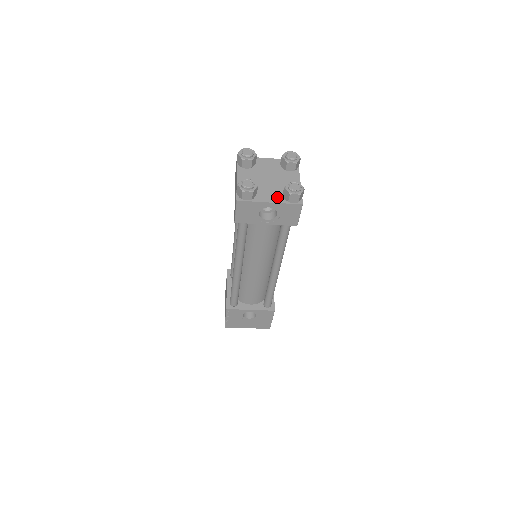
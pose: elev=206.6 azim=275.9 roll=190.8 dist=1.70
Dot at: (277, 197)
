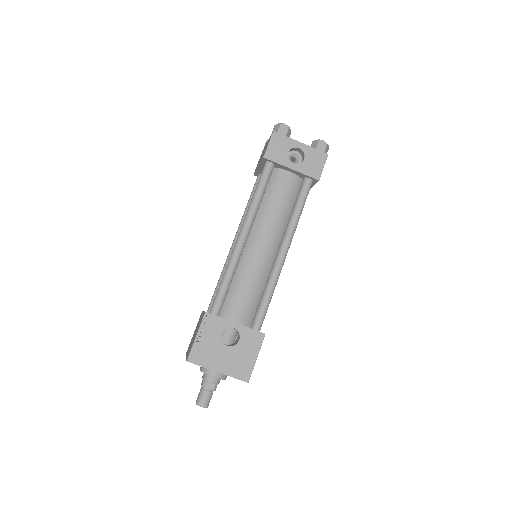
Dot at: occluded
